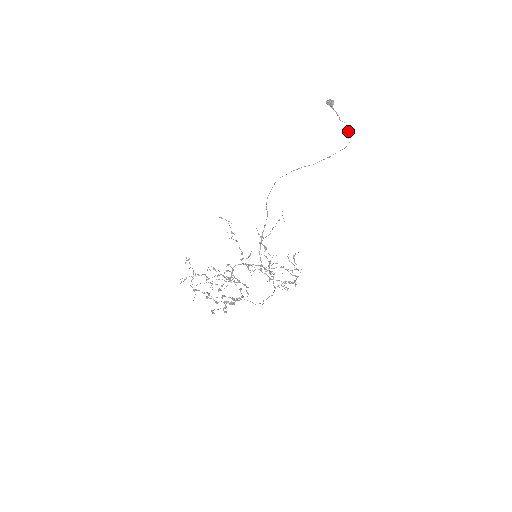
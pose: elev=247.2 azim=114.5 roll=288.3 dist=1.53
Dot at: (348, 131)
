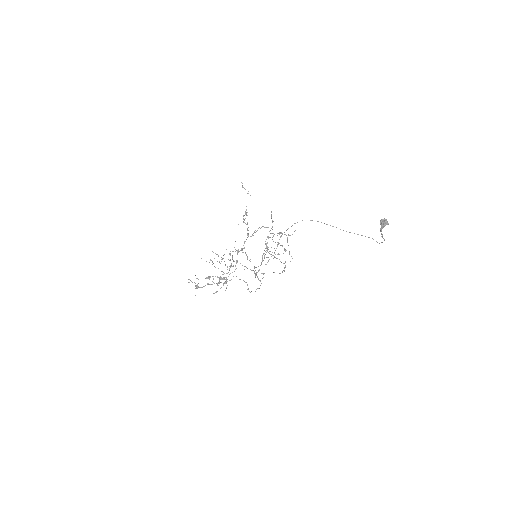
Dot at: occluded
